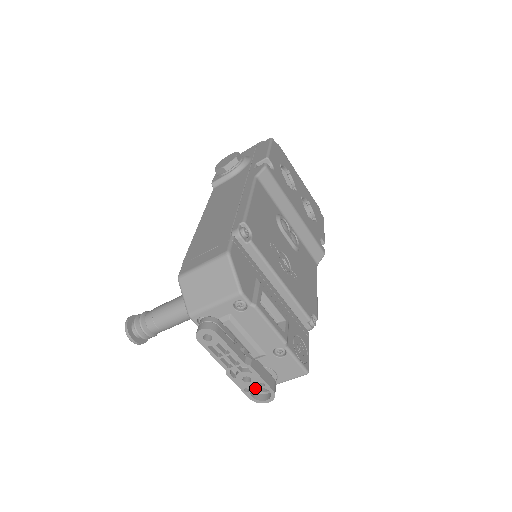
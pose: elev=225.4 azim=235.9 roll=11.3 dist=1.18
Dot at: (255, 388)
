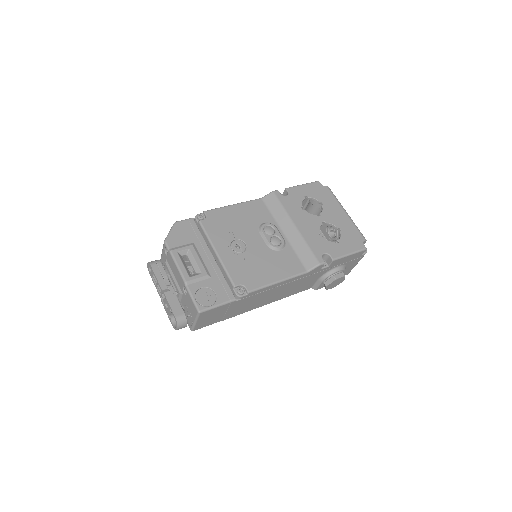
Dot at: occluded
